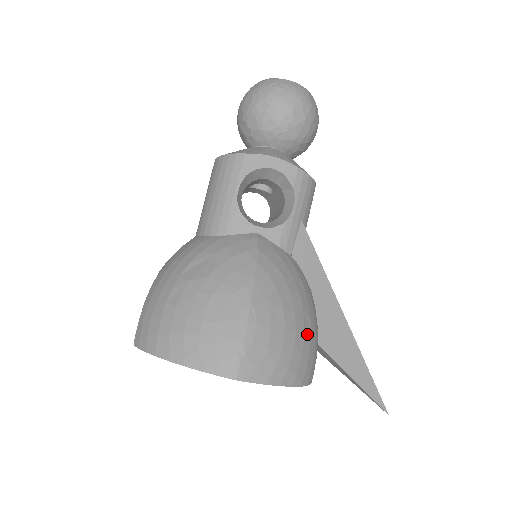
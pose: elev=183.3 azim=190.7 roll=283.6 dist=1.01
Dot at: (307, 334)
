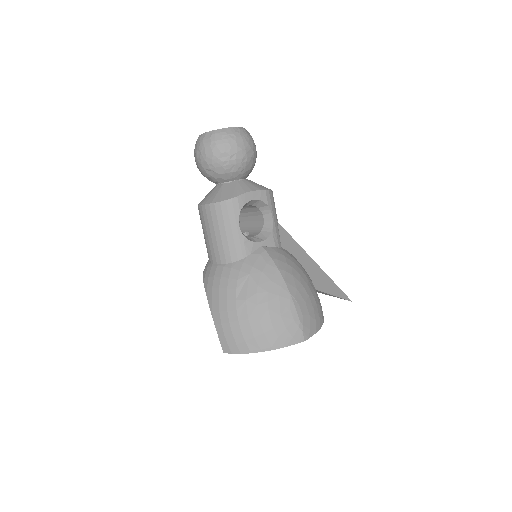
Dot at: (315, 291)
